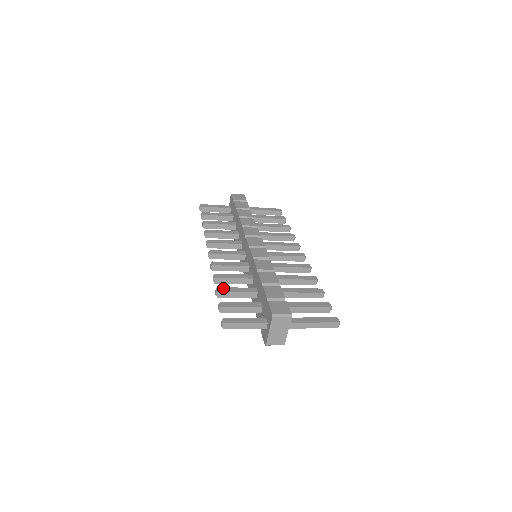
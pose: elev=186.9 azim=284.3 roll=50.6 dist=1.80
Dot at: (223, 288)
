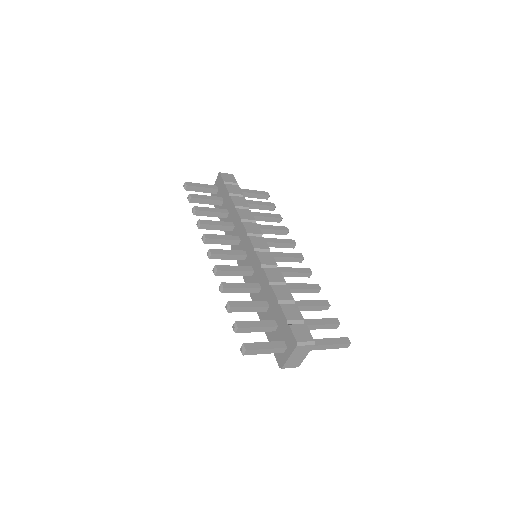
Dot at: (234, 302)
